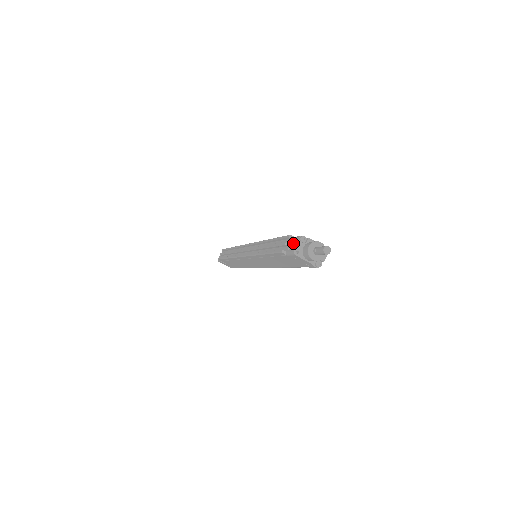
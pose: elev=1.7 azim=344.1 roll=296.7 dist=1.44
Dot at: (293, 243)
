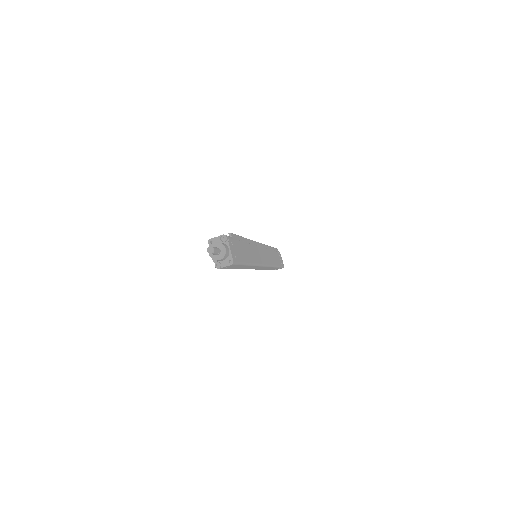
Dot at: occluded
